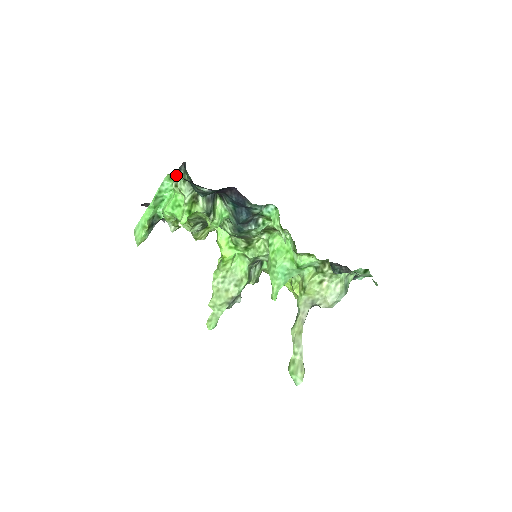
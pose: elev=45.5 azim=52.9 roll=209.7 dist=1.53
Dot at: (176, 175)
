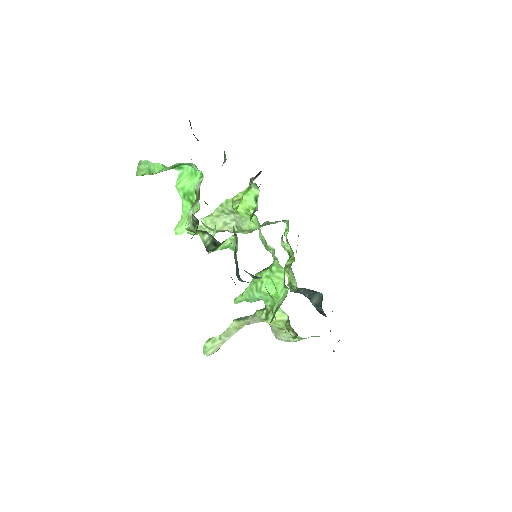
Dot at: occluded
